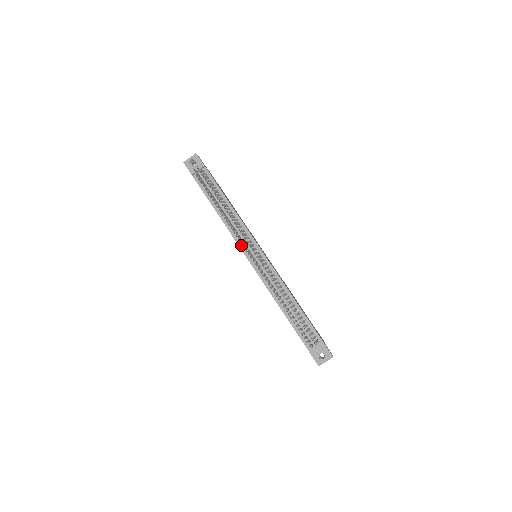
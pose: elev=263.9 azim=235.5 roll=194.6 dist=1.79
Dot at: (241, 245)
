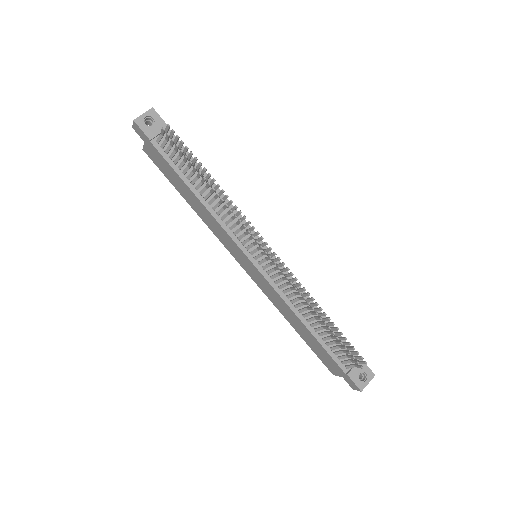
Dot at: (239, 242)
